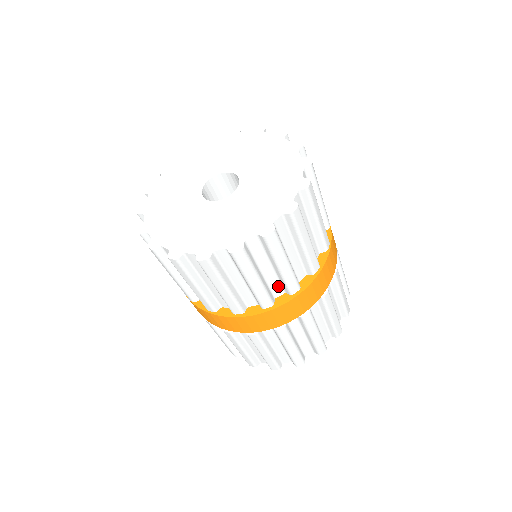
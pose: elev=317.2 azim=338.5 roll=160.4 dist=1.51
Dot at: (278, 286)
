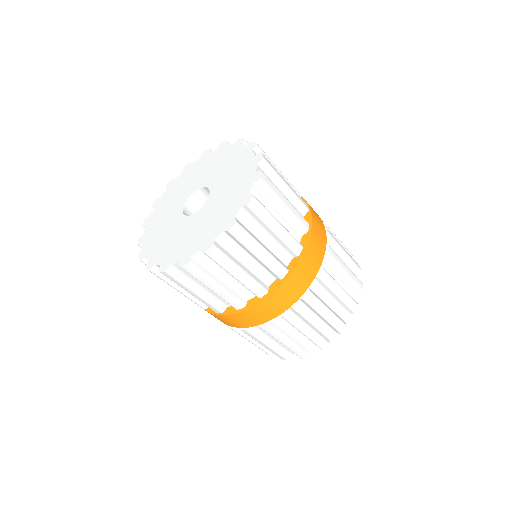
Dot at: (266, 274)
